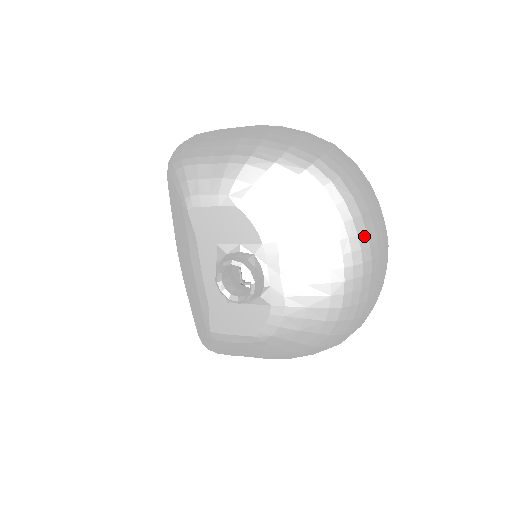
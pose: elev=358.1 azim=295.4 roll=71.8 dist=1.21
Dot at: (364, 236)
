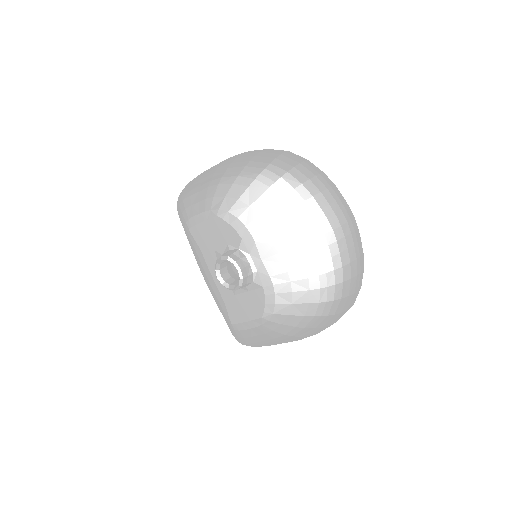
Dot at: (319, 212)
